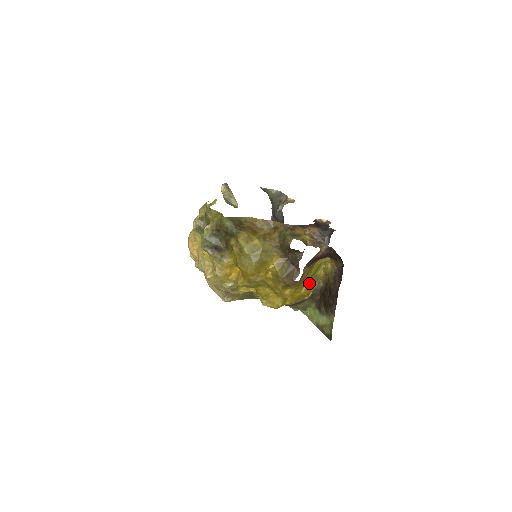
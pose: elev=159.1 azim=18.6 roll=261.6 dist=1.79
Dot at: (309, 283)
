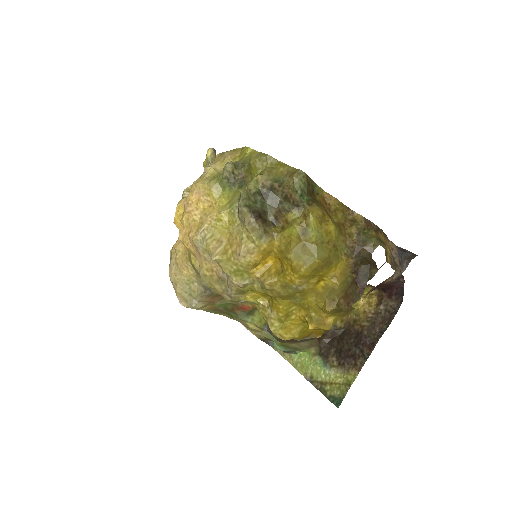
Dot at: occluded
